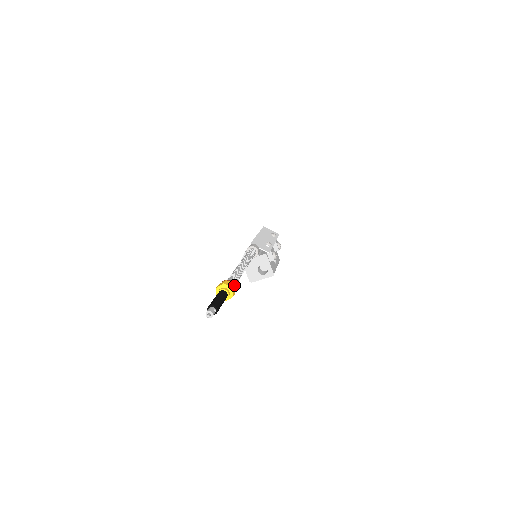
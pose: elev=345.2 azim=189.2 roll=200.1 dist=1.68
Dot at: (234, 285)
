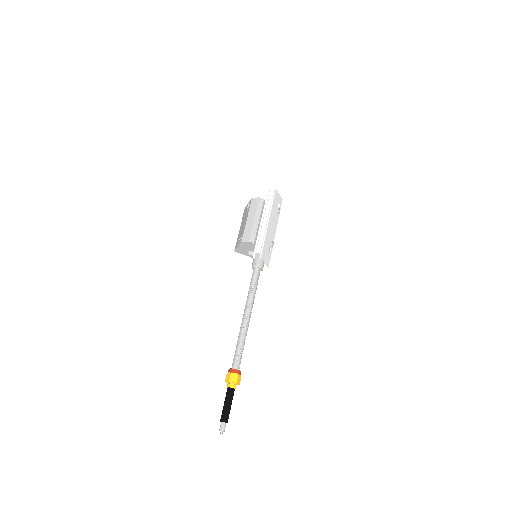
Dot at: occluded
